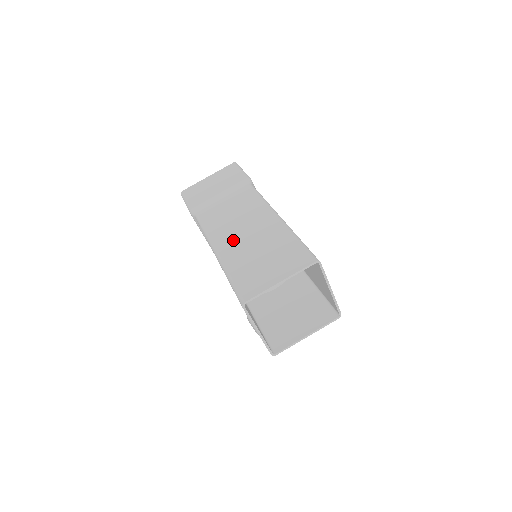
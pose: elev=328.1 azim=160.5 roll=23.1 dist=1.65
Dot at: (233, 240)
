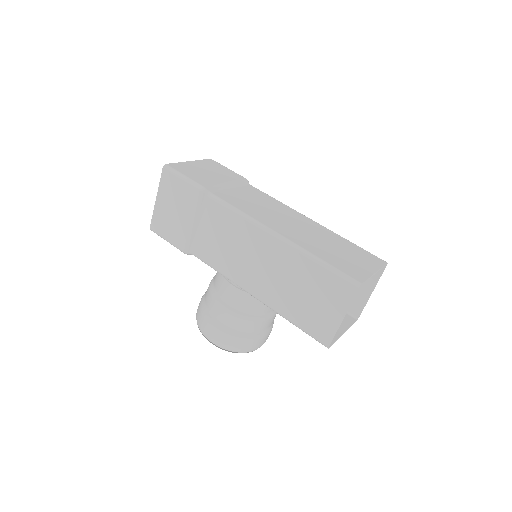
Dot at: (290, 229)
